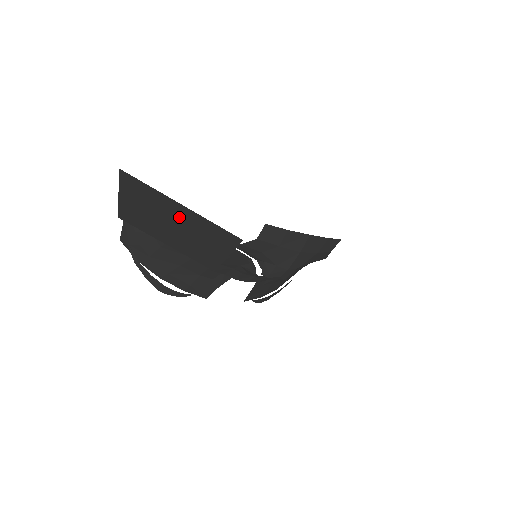
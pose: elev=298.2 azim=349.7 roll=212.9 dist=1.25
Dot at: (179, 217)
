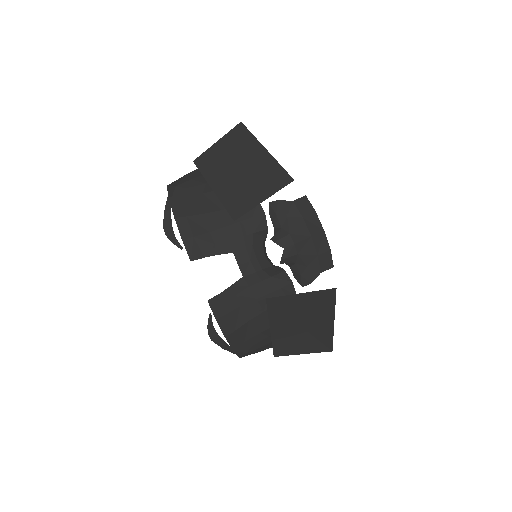
Dot at: (253, 161)
